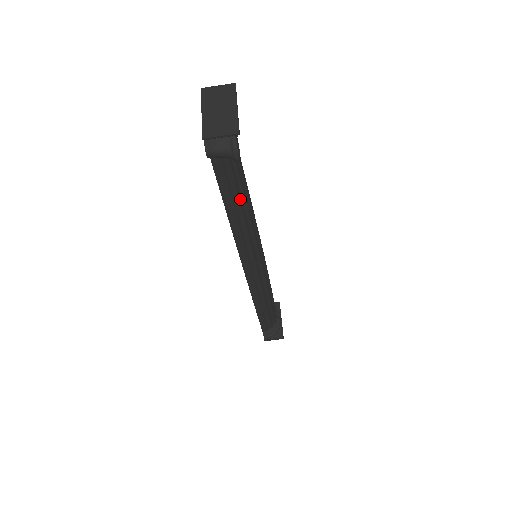
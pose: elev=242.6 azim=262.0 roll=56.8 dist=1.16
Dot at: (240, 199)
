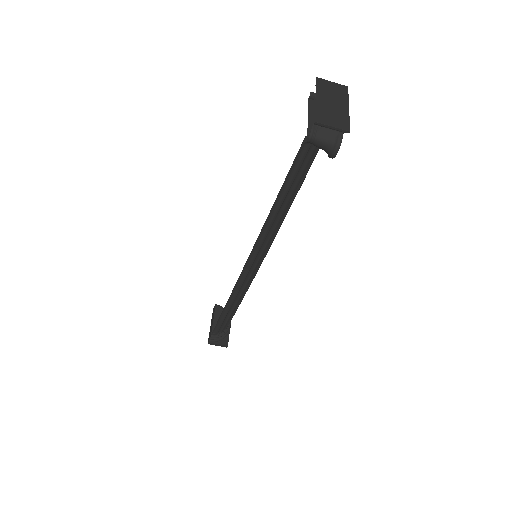
Dot at: (292, 194)
